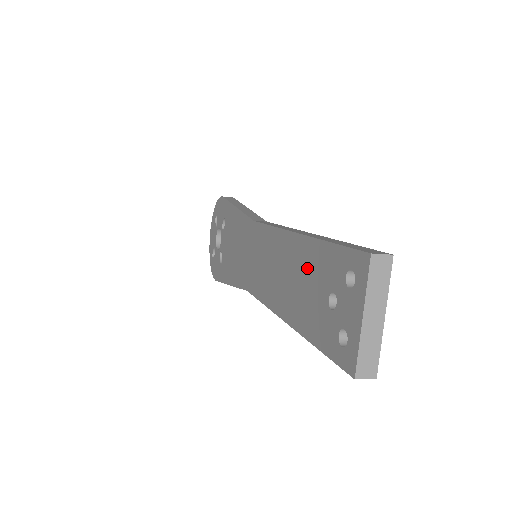
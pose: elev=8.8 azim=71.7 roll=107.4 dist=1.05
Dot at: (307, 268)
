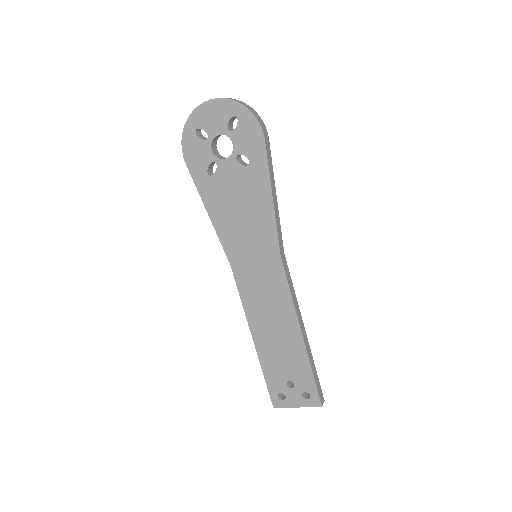
Dot at: (292, 356)
